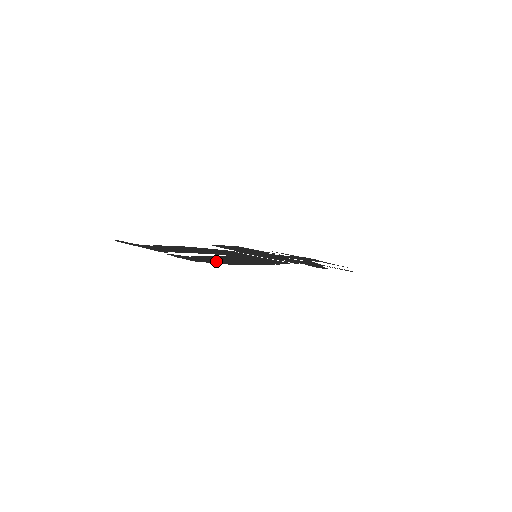
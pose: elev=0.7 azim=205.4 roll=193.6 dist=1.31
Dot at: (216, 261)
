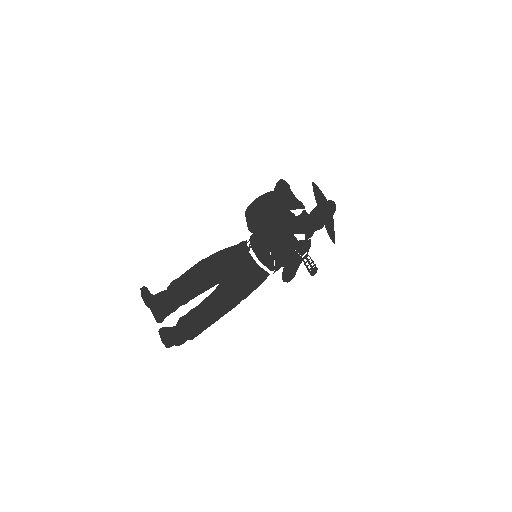
Dot at: (187, 332)
